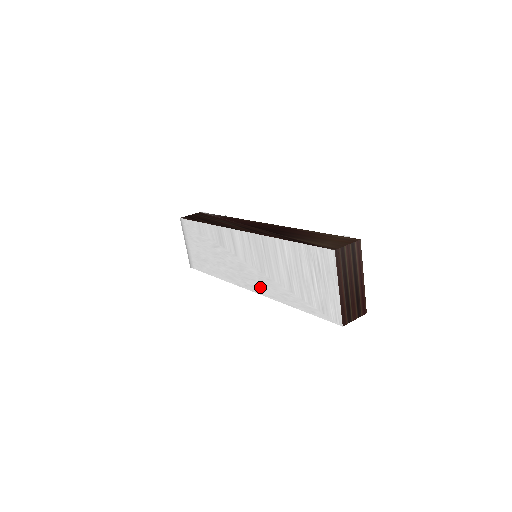
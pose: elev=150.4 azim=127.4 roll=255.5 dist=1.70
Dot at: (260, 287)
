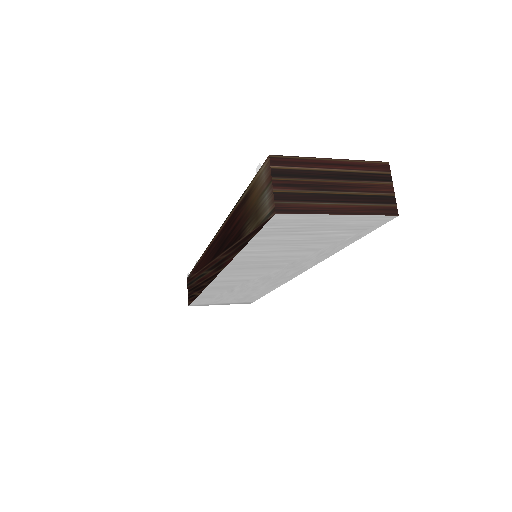
Dot at: (299, 269)
